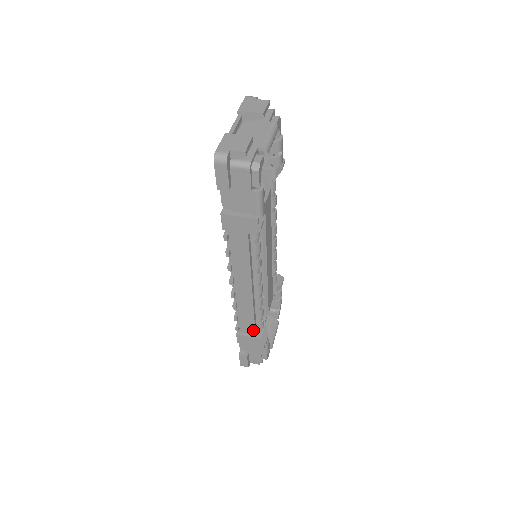
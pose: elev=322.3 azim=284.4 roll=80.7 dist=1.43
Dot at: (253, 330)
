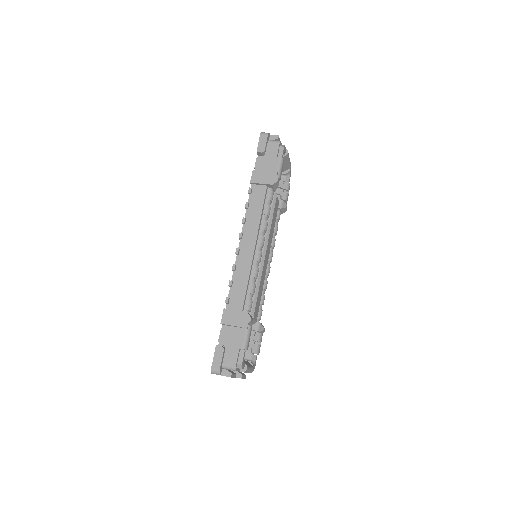
Dot at: (241, 304)
